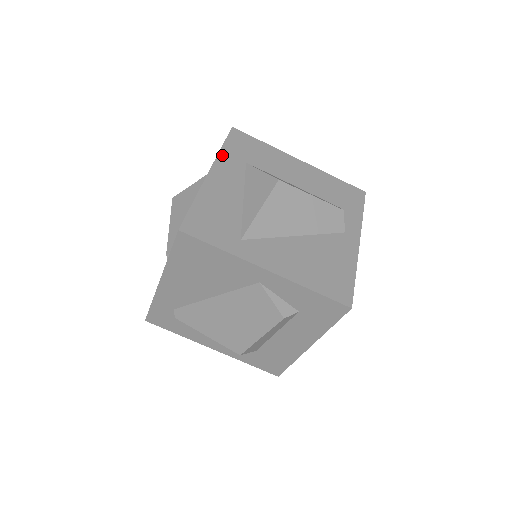
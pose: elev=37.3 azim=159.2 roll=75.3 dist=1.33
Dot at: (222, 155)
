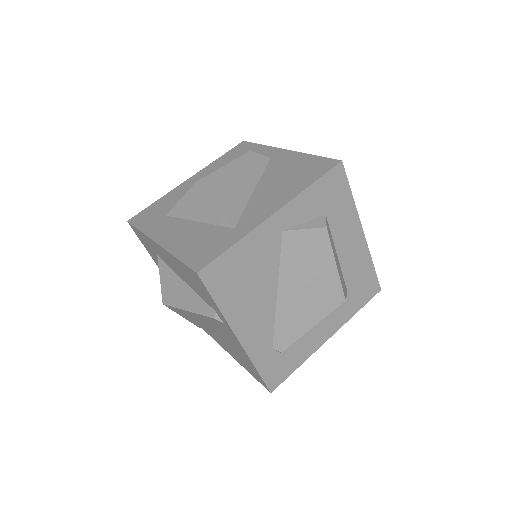
Dot at: (148, 231)
